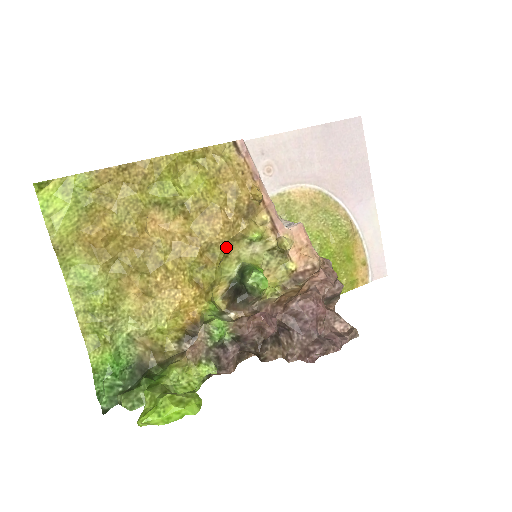
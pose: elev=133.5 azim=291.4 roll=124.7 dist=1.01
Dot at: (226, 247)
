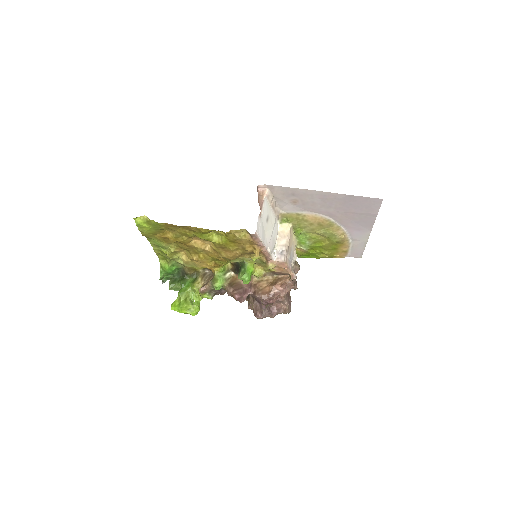
Dot at: occluded
